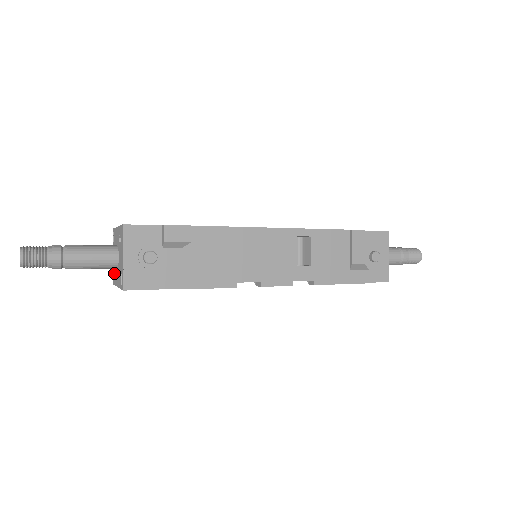
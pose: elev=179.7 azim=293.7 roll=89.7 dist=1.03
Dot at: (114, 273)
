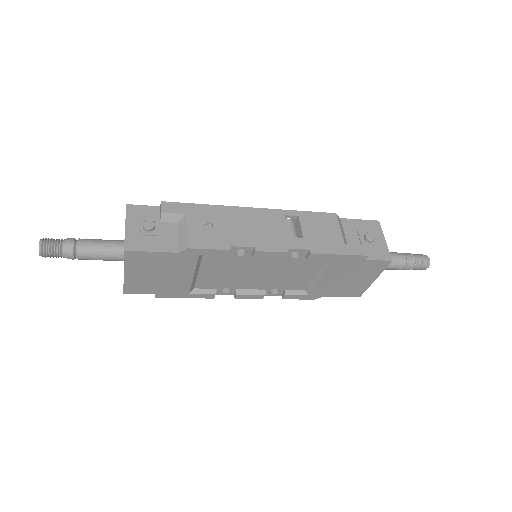
Dot at: occluded
